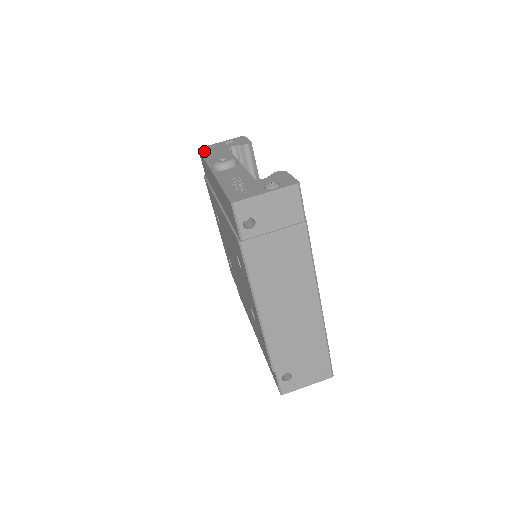
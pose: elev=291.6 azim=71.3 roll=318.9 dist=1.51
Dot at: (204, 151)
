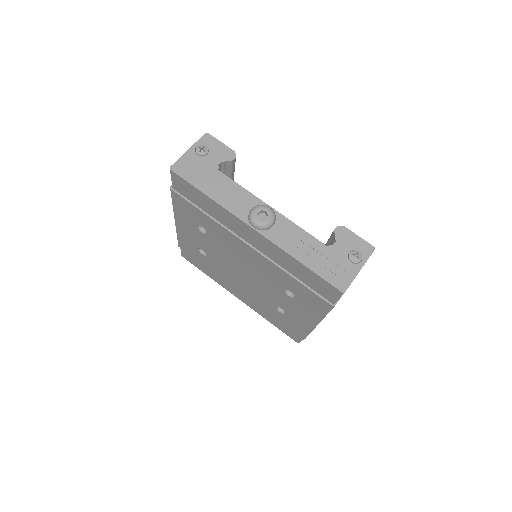
Dot at: (190, 178)
